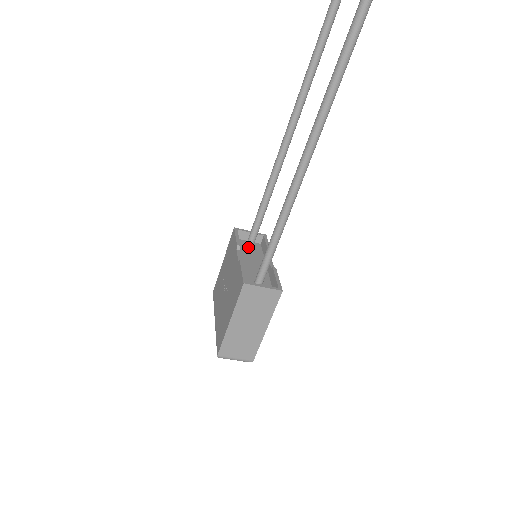
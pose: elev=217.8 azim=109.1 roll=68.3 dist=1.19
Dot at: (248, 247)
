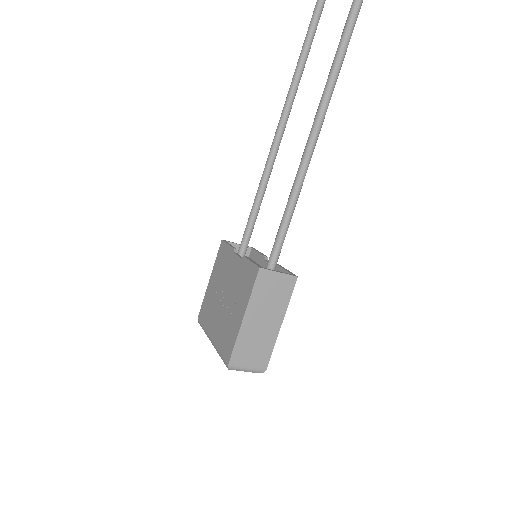
Dot at: occluded
